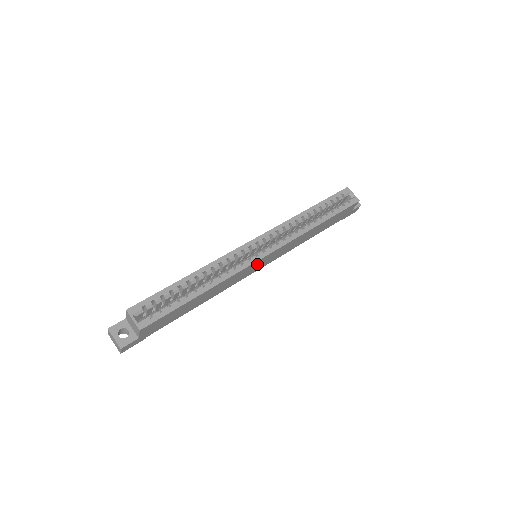
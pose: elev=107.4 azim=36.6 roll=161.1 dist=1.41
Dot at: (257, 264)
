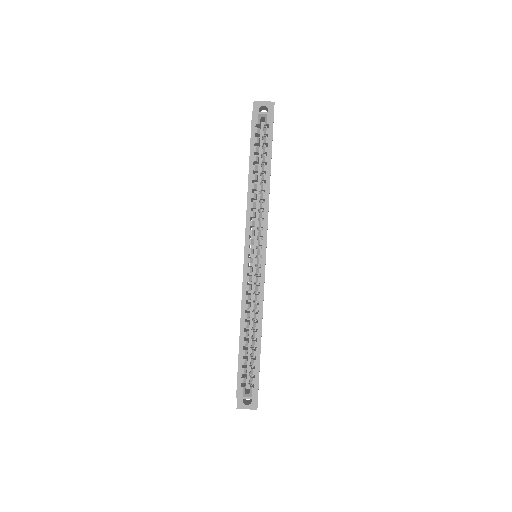
Dot at: occluded
